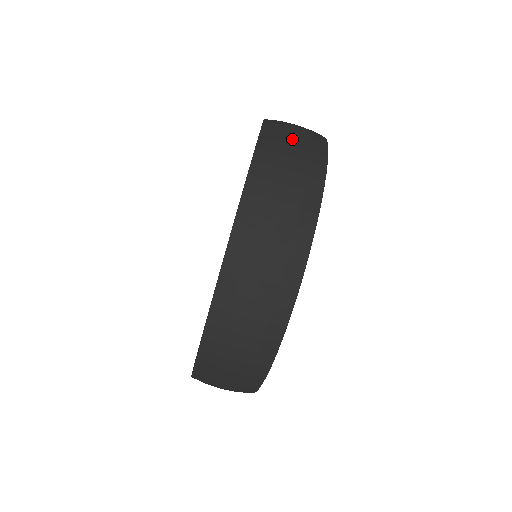
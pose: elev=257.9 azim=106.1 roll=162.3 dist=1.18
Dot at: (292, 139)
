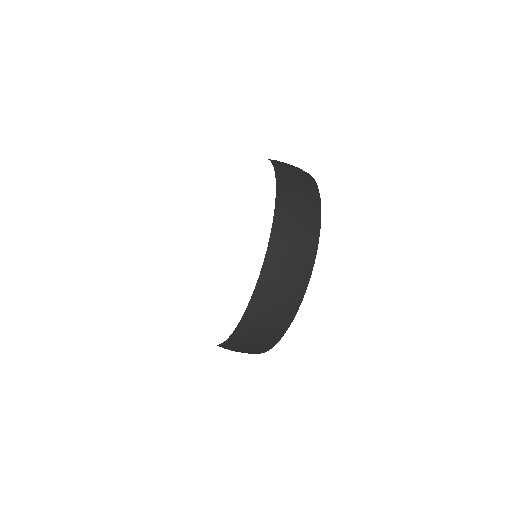
Dot at: (294, 171)
